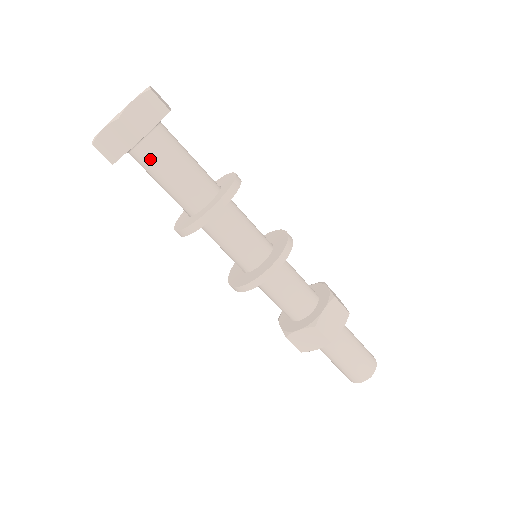
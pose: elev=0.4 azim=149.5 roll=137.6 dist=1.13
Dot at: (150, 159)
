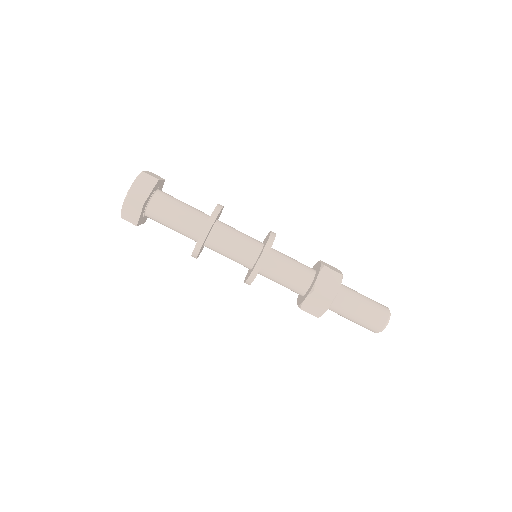
Dot at: (156, 221)
